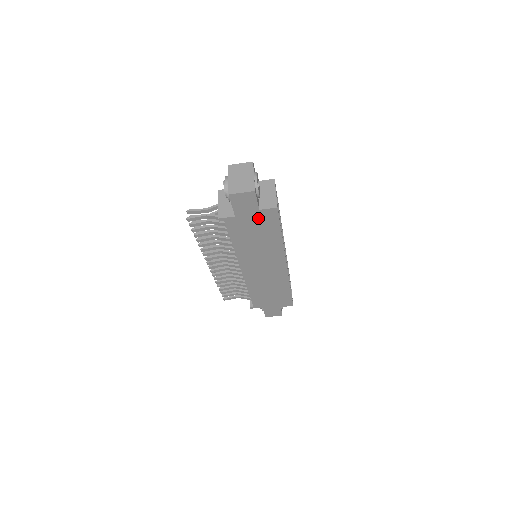
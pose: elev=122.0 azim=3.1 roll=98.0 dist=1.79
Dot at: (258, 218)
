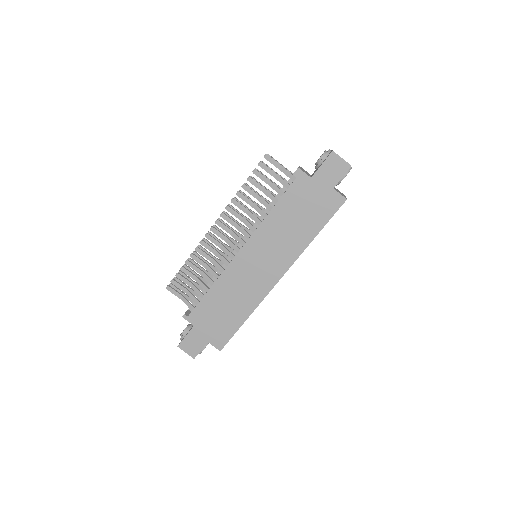
Dot at: (323, 197)
